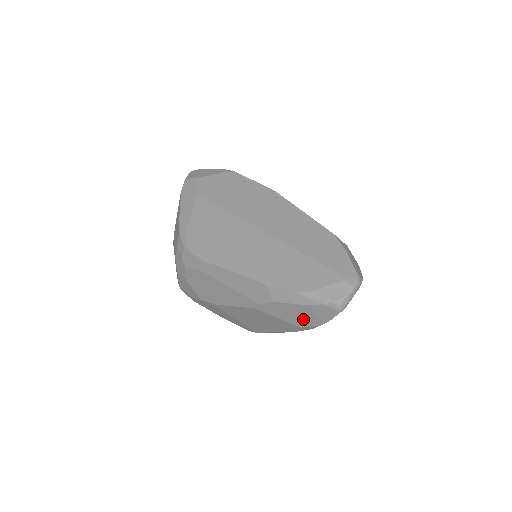
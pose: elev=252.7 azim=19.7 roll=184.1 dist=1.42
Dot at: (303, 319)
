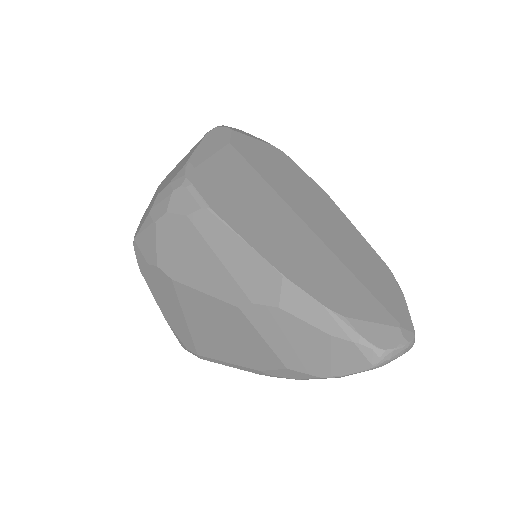
Dot at: (302, 356)
